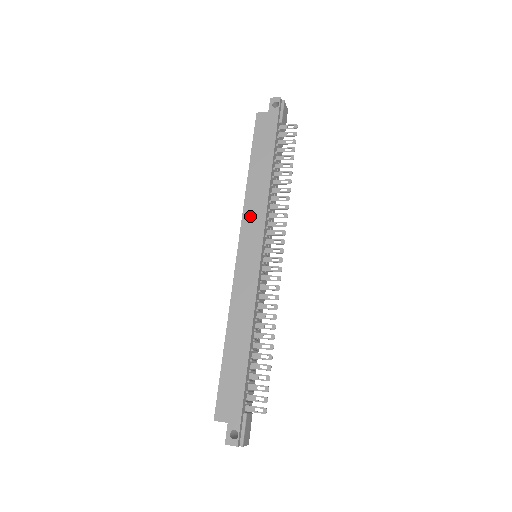
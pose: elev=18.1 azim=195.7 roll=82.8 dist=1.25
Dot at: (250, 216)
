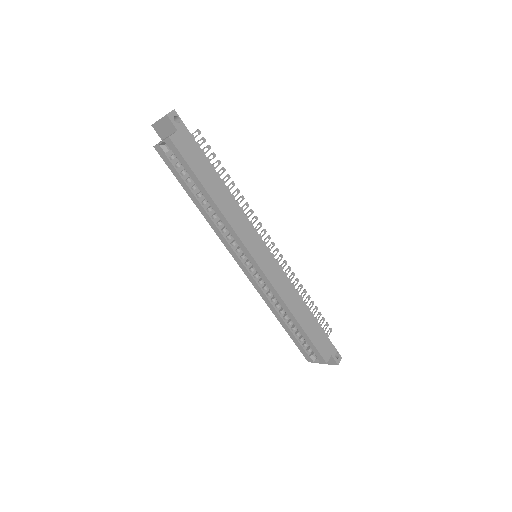
Dot at: (243, 231)
